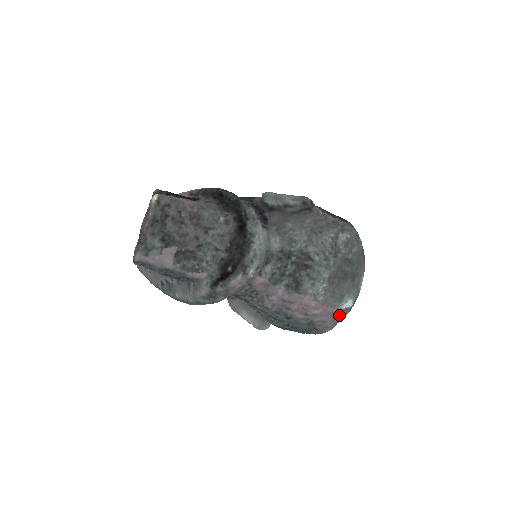
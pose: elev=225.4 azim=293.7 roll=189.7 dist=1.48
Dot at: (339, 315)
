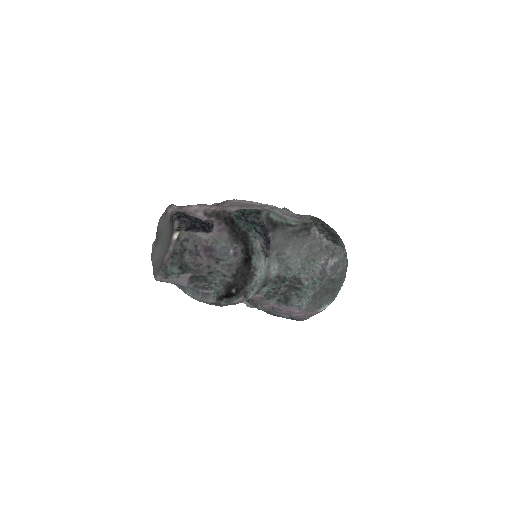
Dot at: occluded
